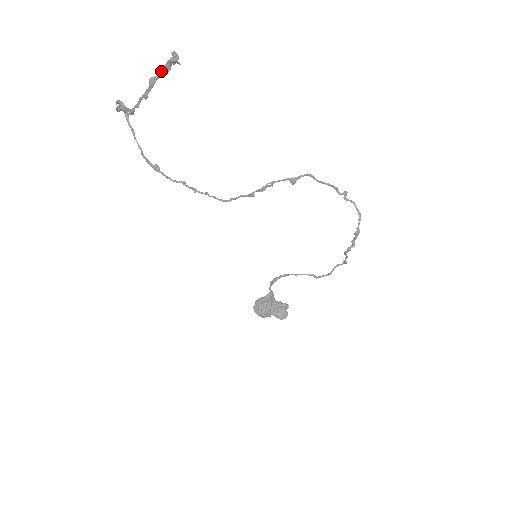
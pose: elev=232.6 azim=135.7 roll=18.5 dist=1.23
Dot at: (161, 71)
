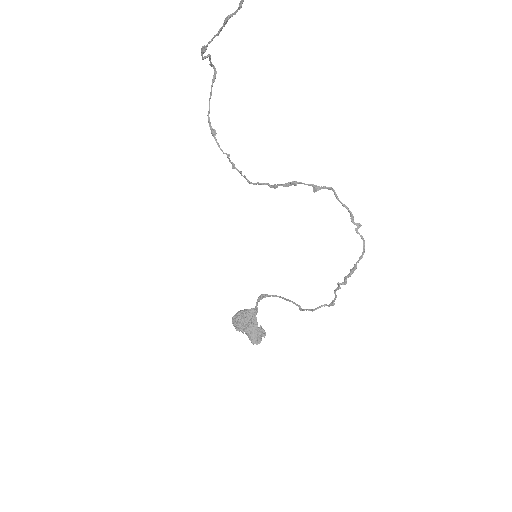
Dot at: occluded
